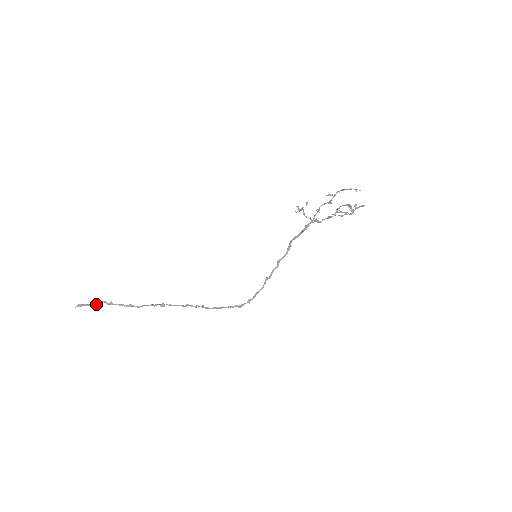
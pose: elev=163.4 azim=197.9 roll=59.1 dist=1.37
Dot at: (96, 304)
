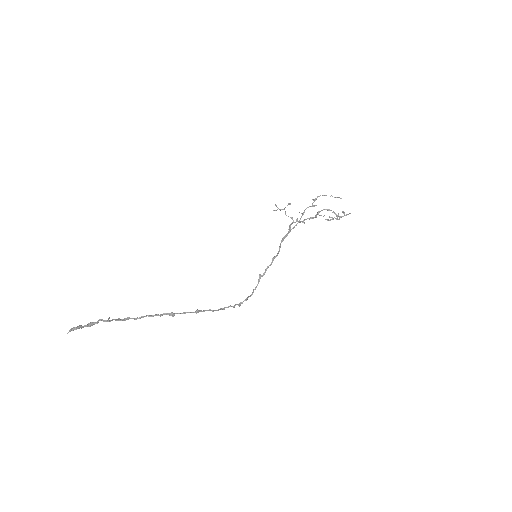
Dot at: (92, 324)
